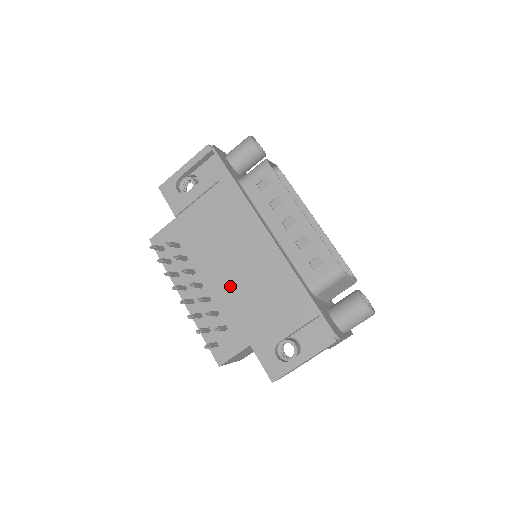
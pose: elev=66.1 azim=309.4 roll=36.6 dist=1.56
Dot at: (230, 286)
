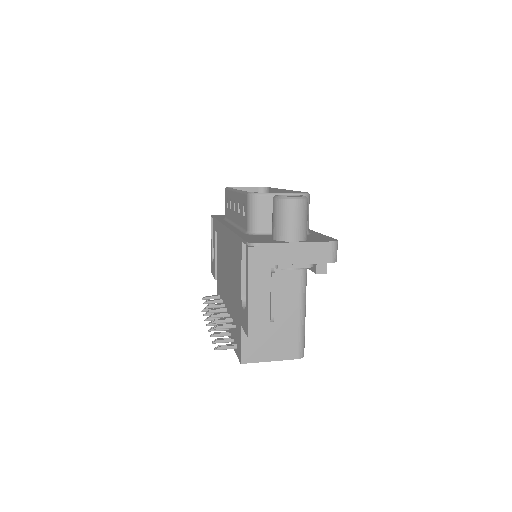
Dot at: (230, 290)
